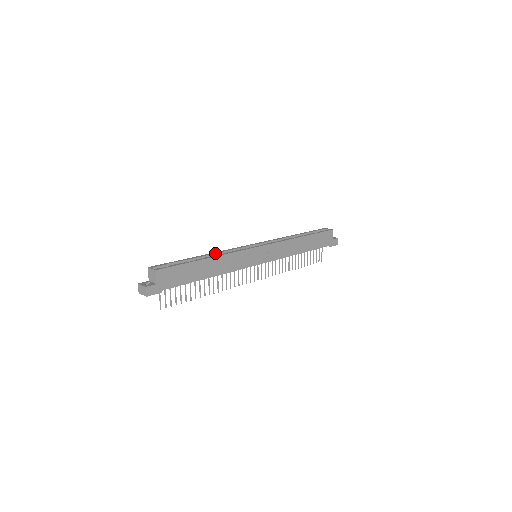
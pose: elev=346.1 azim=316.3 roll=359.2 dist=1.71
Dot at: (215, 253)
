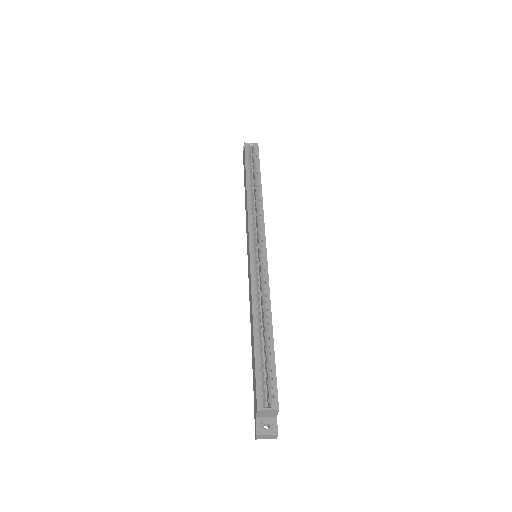
Dot at: (257, 305)
